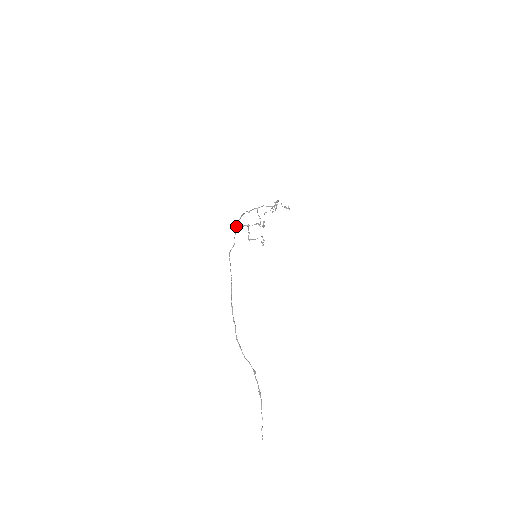
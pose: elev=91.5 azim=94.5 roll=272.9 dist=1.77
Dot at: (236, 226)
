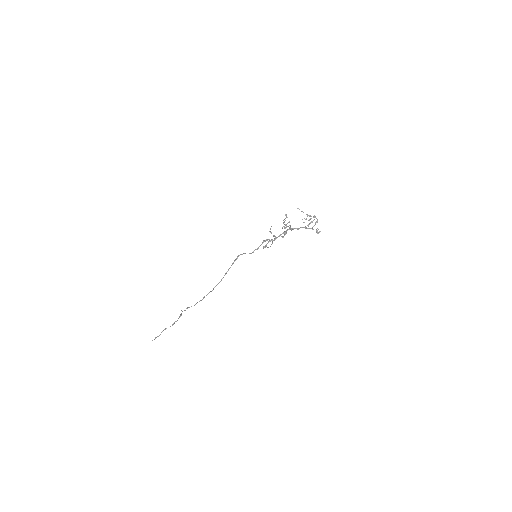
Dot at: occluded
